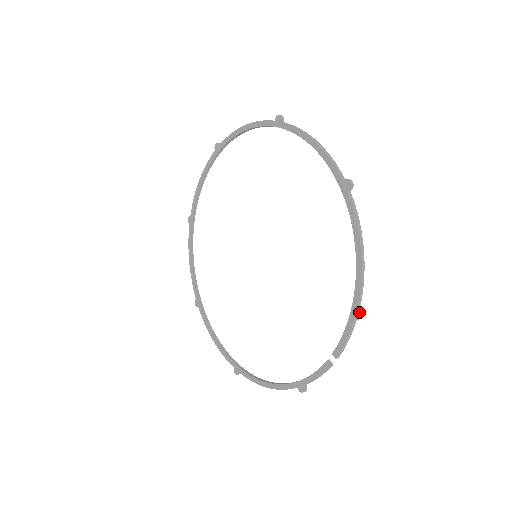
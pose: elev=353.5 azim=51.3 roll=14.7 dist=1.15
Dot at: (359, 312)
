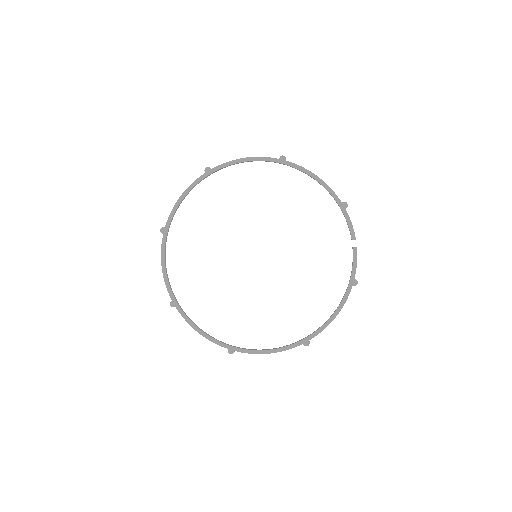
Dot at: (345, 203)
